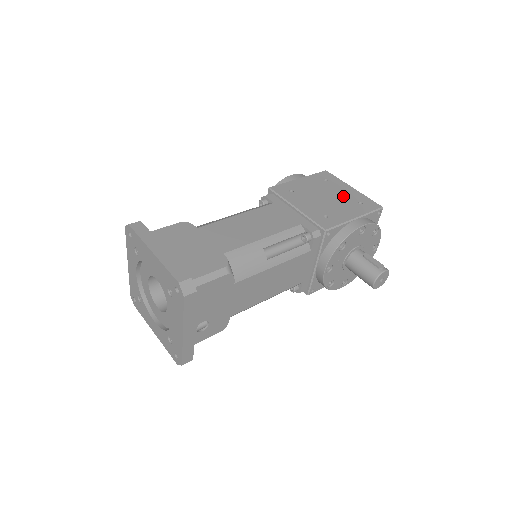
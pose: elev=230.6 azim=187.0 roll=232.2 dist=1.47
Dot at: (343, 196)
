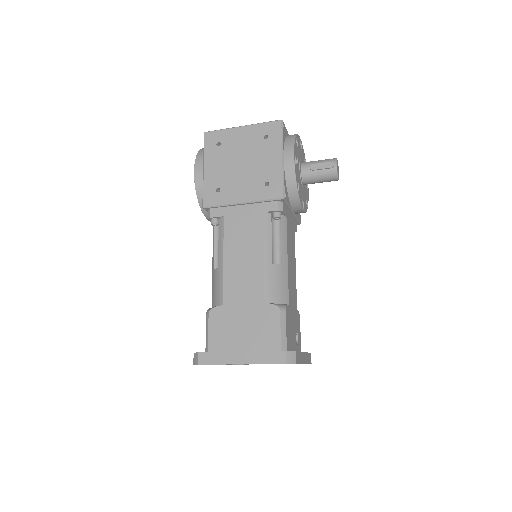
Dot at: (249, 146)
